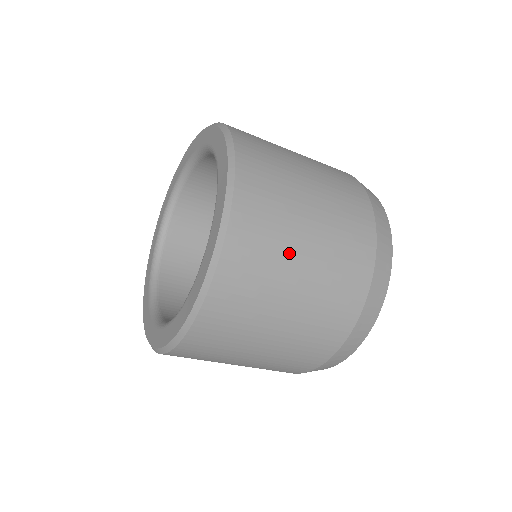
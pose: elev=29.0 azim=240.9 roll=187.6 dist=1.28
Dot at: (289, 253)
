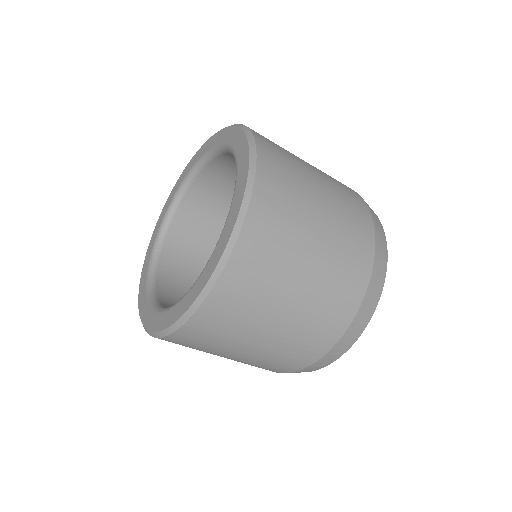
Dot at: (295, 156)
